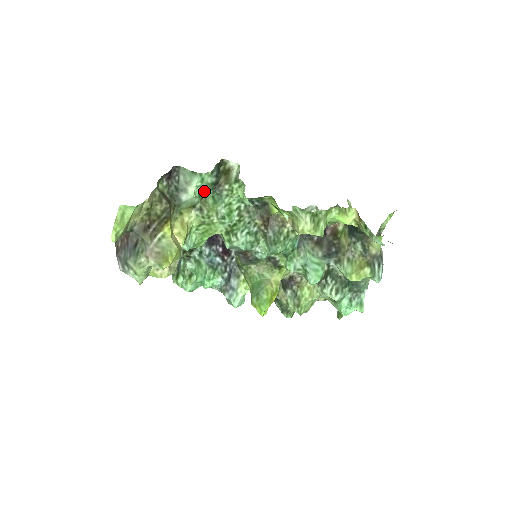
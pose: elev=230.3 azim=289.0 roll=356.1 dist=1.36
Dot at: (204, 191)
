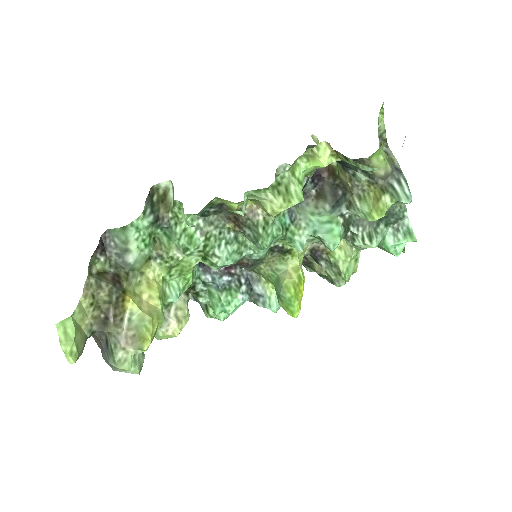
Dot at: (151, 234)
